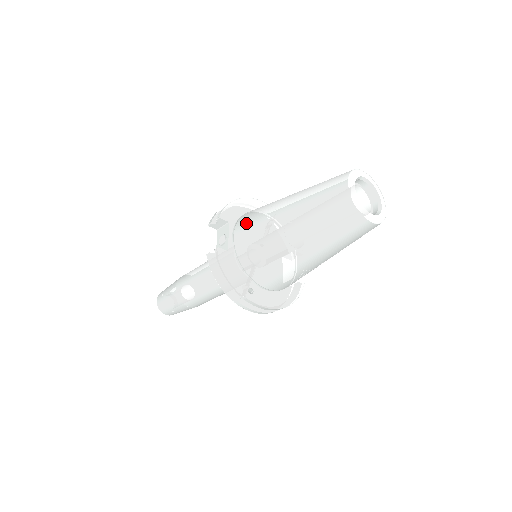
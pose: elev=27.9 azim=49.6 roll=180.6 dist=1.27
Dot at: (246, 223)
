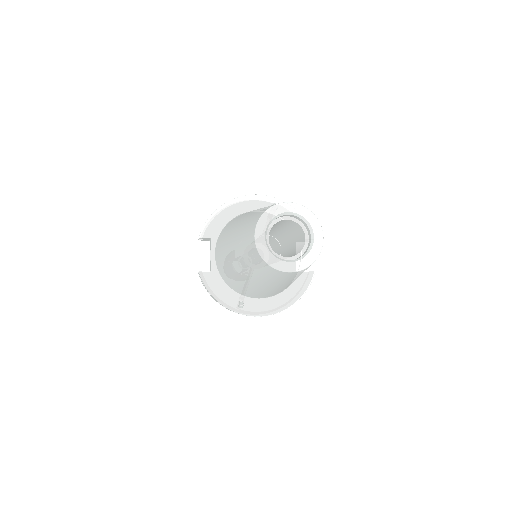
Dot at: (219, 243)
